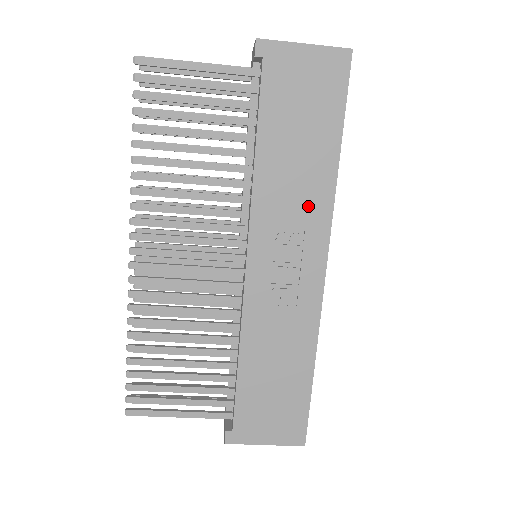
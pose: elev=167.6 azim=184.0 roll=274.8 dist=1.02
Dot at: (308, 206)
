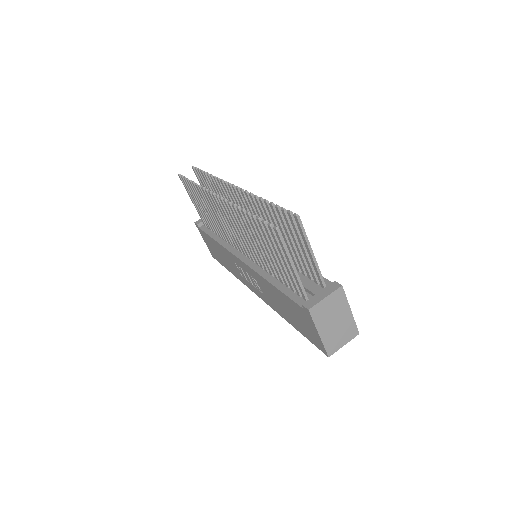
Dot at: (269, 299)
